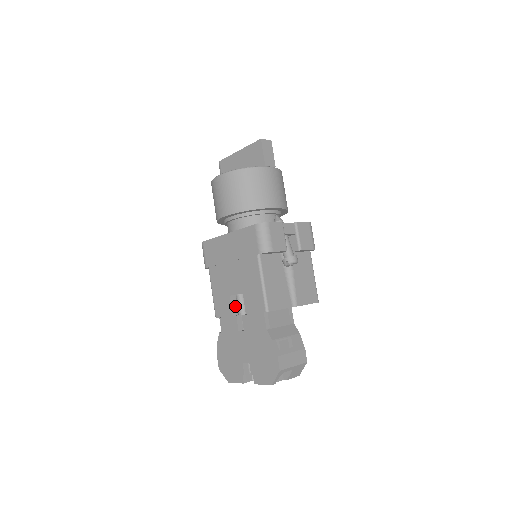
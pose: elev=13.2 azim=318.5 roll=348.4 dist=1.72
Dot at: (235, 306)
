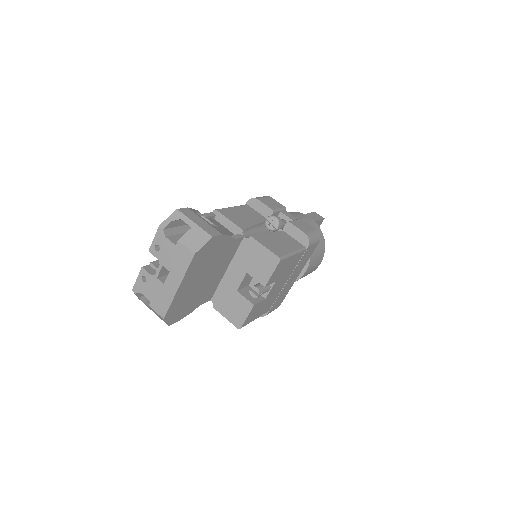
Dot at: occluded
